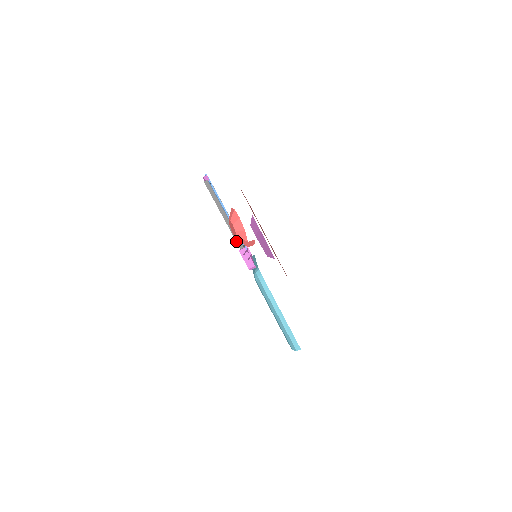
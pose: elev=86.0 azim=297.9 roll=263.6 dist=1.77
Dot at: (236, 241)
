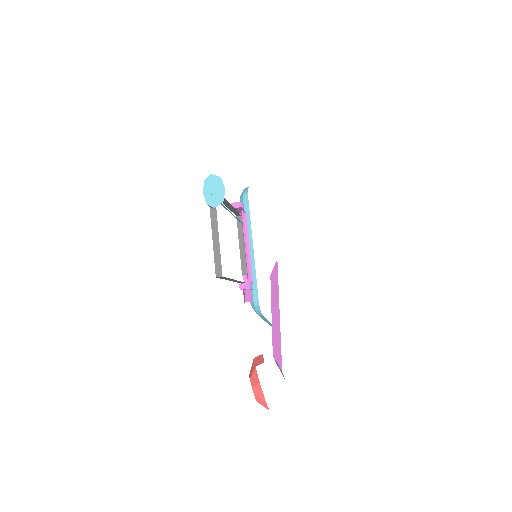
Dot at: occluded
